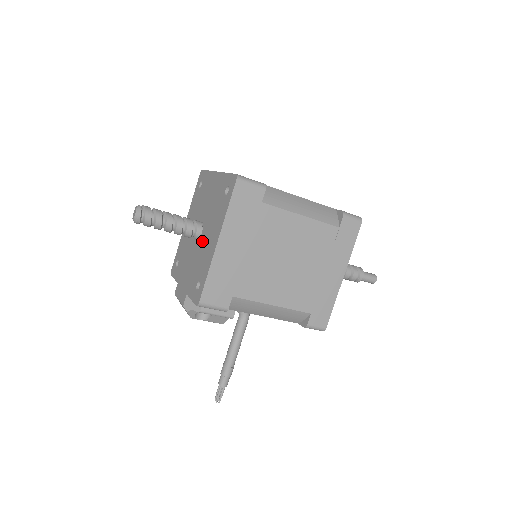
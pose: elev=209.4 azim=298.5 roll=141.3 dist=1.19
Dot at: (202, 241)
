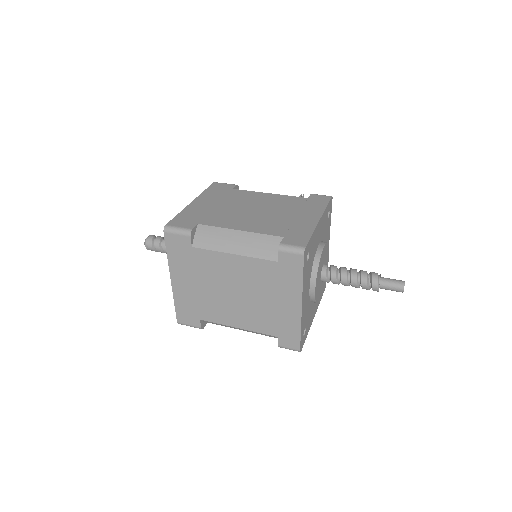
Dot at: occluded
